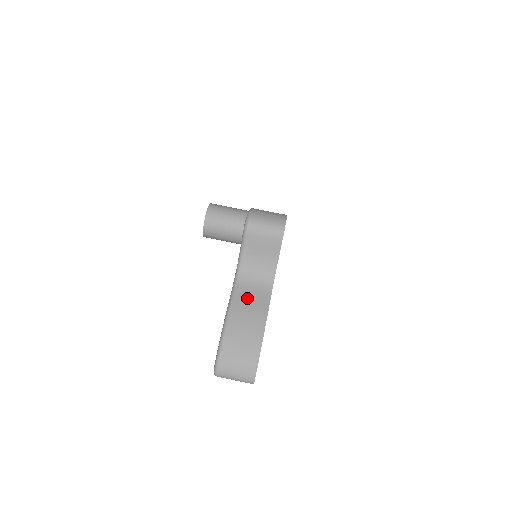
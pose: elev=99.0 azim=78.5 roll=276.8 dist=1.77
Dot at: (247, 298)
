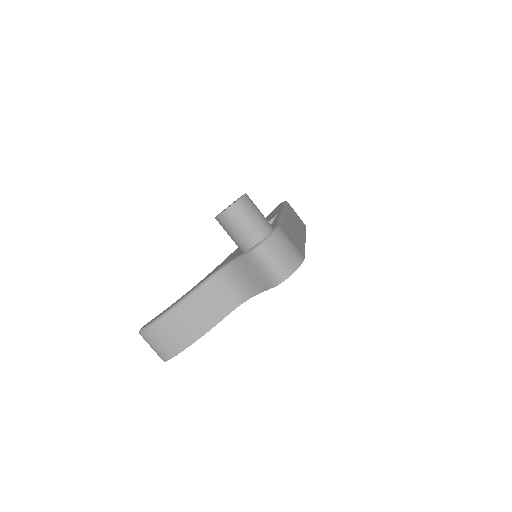
Dot at: (209, 300)
